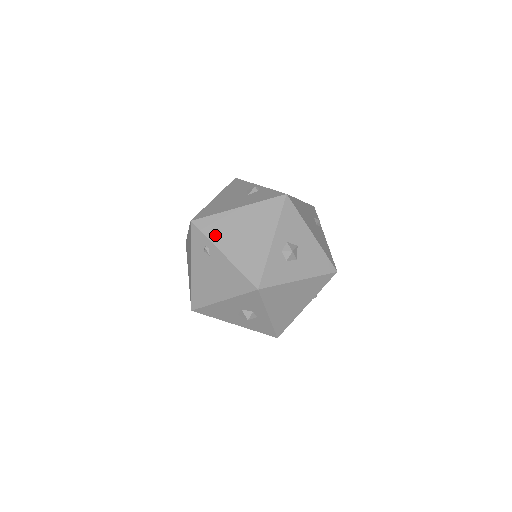
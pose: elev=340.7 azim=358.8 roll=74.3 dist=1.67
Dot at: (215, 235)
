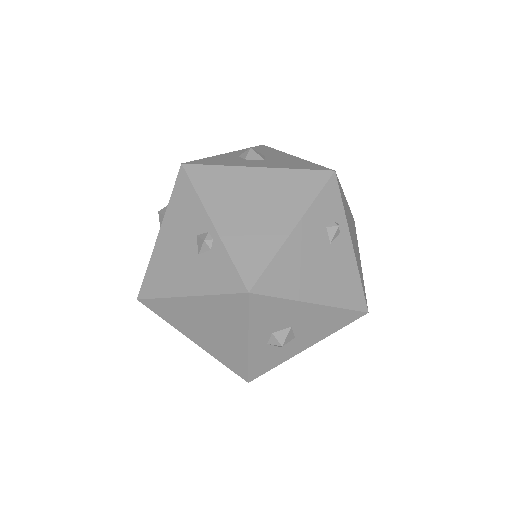
Dot at: (174, 321)
